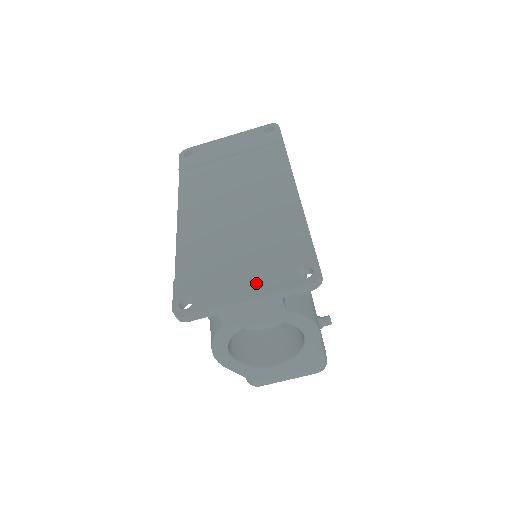
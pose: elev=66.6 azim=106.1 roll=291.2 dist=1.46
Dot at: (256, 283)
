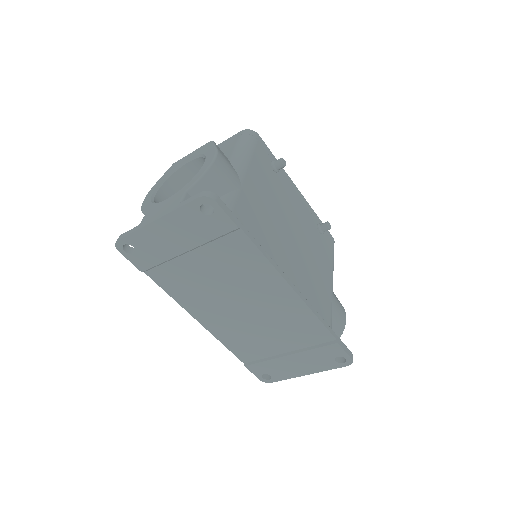
Dot at: (308, 367)
